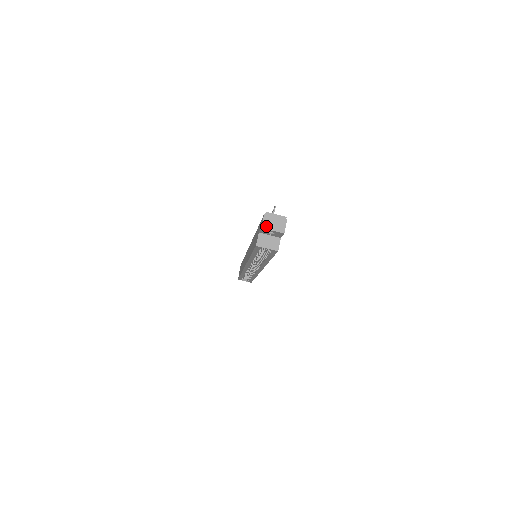
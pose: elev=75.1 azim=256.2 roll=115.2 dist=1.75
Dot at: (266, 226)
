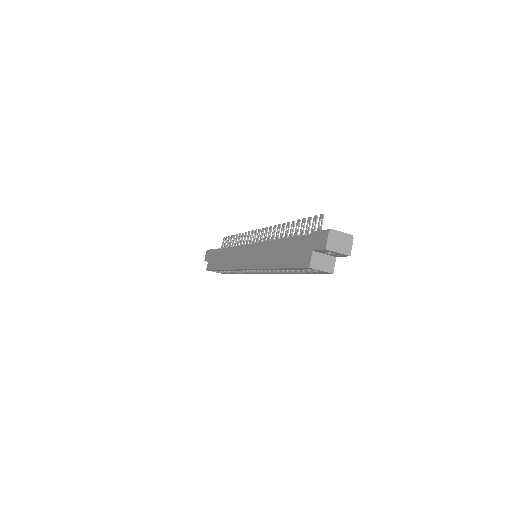
Dot at: (331, 247)
